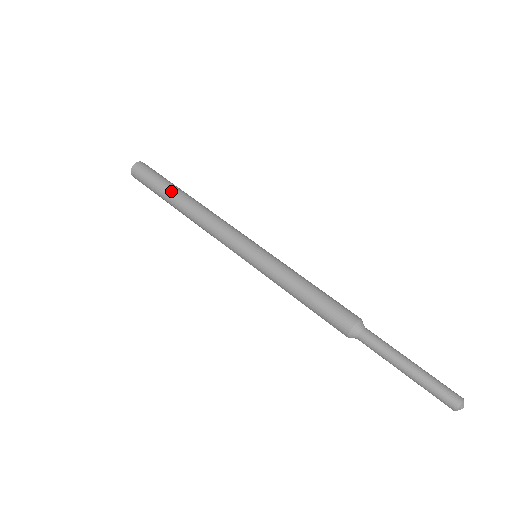
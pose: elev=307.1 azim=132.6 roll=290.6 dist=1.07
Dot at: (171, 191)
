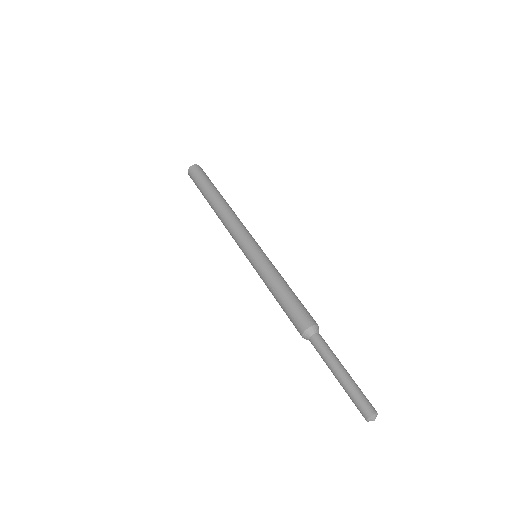
Dot at: (209, 192)
